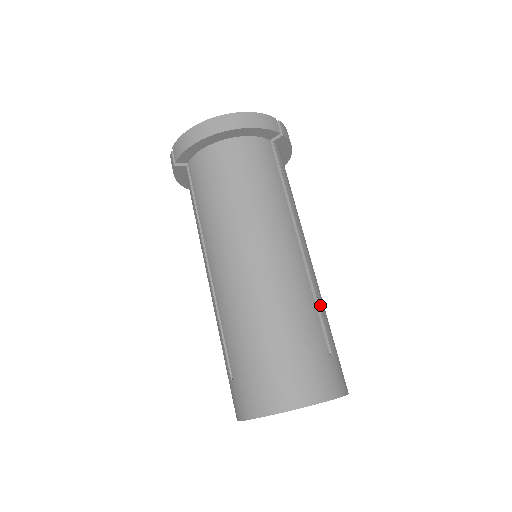
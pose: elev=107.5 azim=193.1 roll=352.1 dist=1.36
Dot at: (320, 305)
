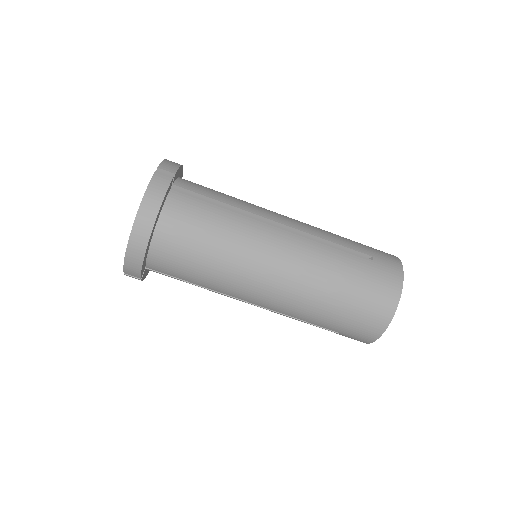
Dot at: (332, 240)
